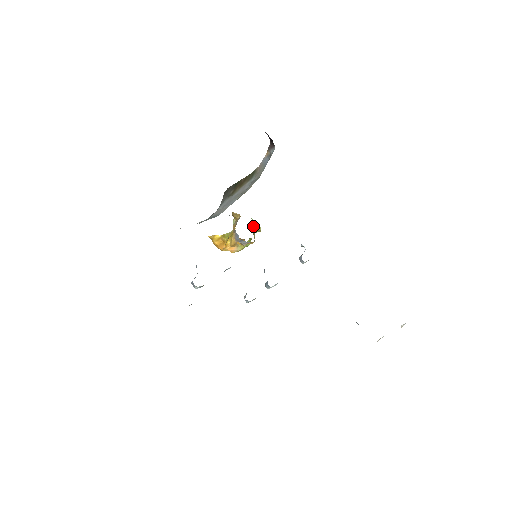
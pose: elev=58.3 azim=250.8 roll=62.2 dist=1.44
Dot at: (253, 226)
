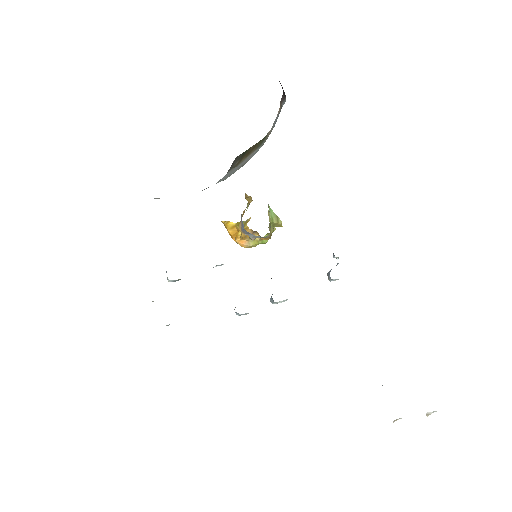
Dot at: (270, 217)
